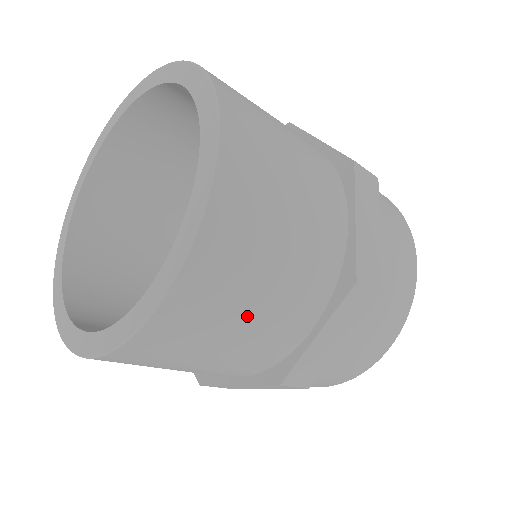
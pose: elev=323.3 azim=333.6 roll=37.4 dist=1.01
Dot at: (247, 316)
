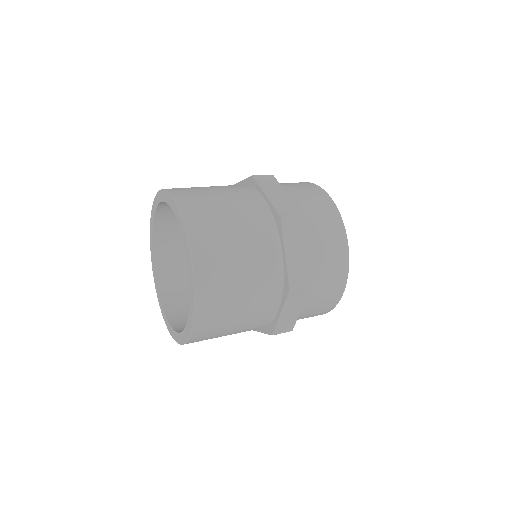
Dot at: (239, 261)
